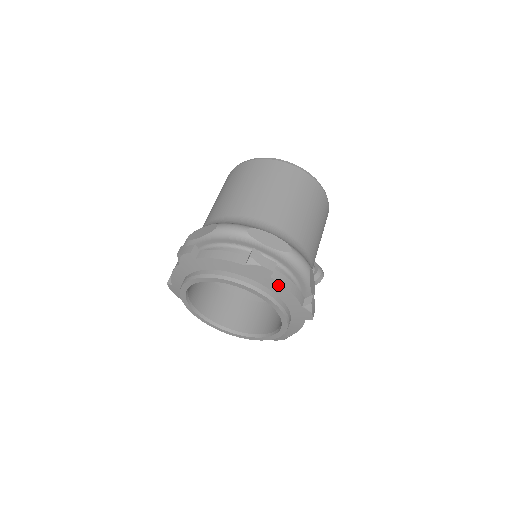
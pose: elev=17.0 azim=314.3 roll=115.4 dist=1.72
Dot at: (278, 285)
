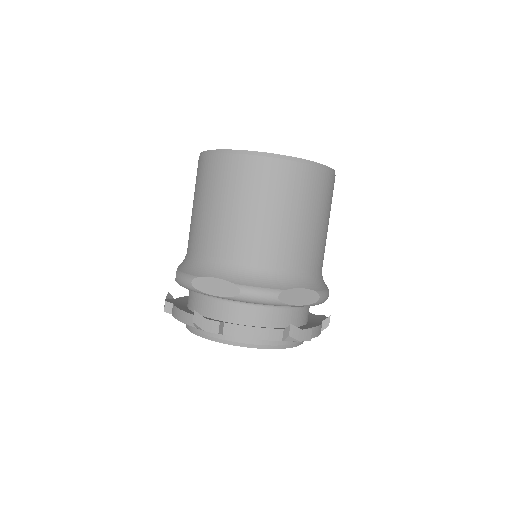
Dot at: occluded
